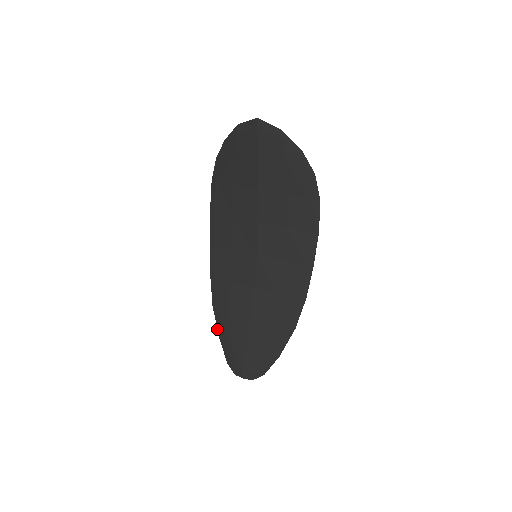
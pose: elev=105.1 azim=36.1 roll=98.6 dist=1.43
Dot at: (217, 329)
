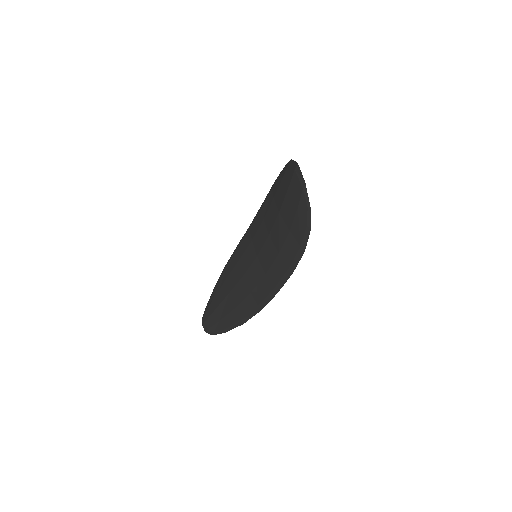
Dot at: (216, 284)
